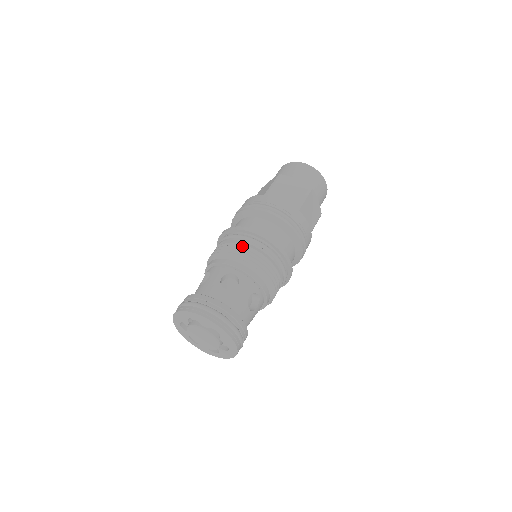
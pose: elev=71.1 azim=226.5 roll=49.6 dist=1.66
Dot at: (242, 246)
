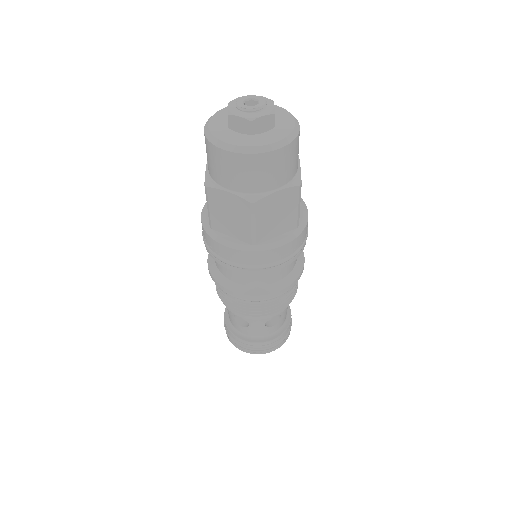
Dot at: (228, 297)
